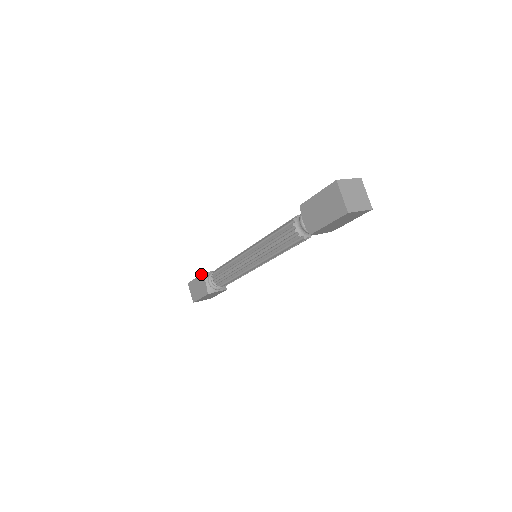
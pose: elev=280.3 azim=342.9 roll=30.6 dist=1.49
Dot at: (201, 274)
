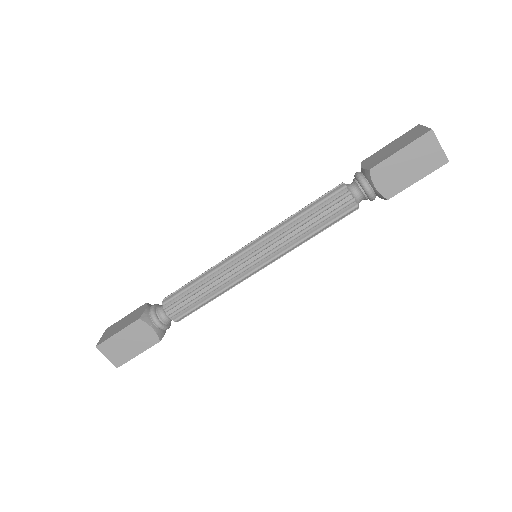
Dot at: (145, 303)
